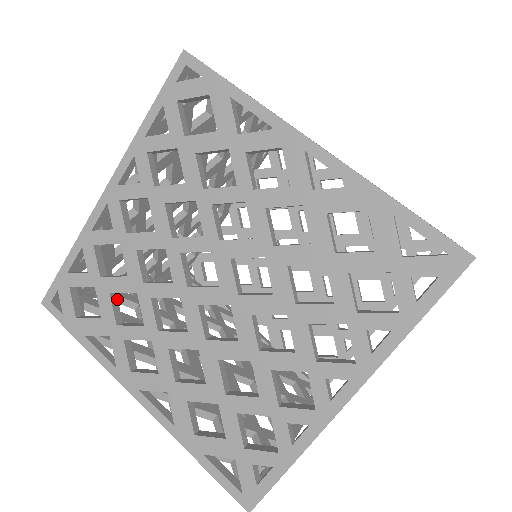
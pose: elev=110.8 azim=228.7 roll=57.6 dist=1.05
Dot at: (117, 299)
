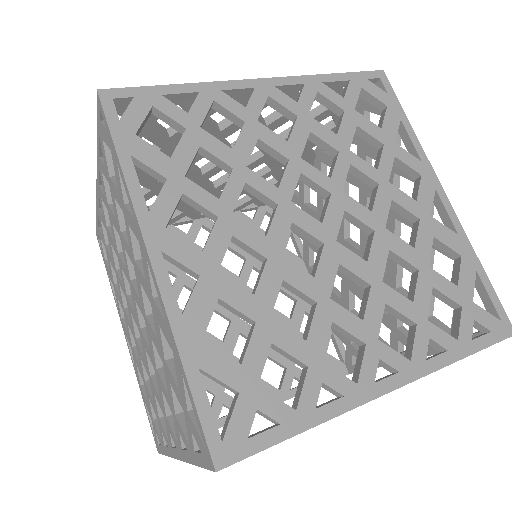
Dot at: occluded
